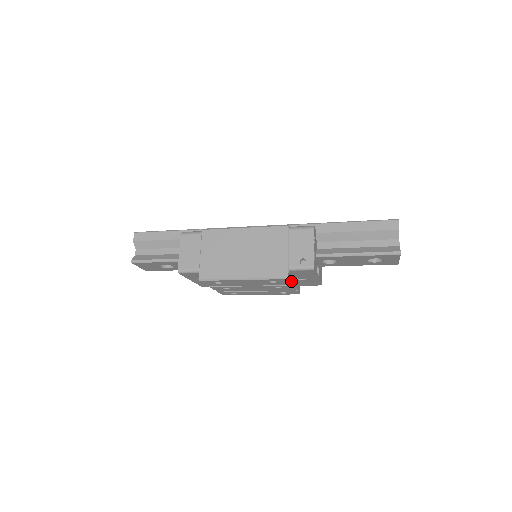
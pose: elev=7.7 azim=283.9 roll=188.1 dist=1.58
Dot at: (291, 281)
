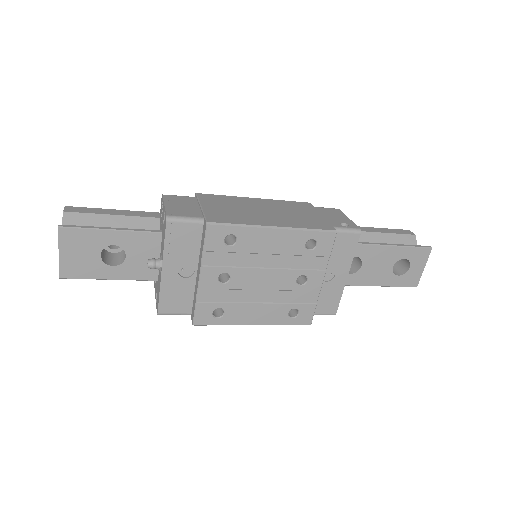
Dot at: (330, 253)
